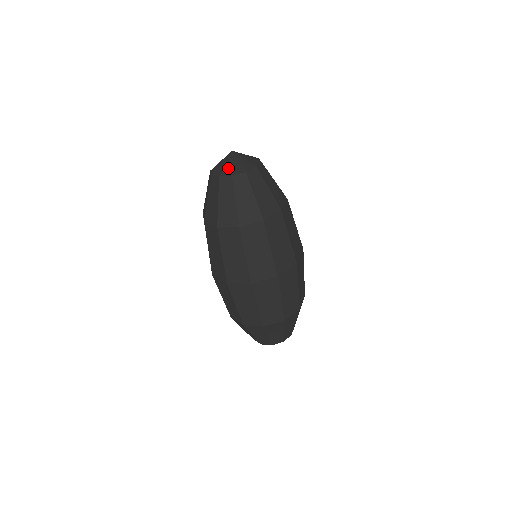
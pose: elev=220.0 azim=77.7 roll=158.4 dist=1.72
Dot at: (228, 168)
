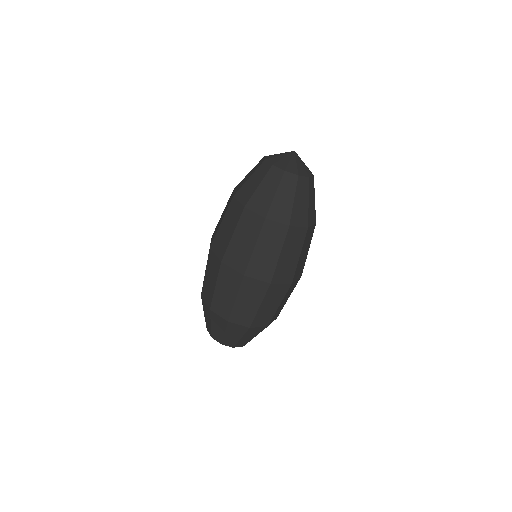
Dot at: (293, 166)
